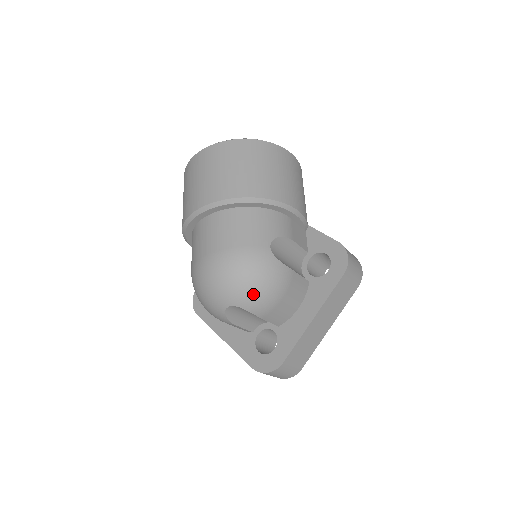
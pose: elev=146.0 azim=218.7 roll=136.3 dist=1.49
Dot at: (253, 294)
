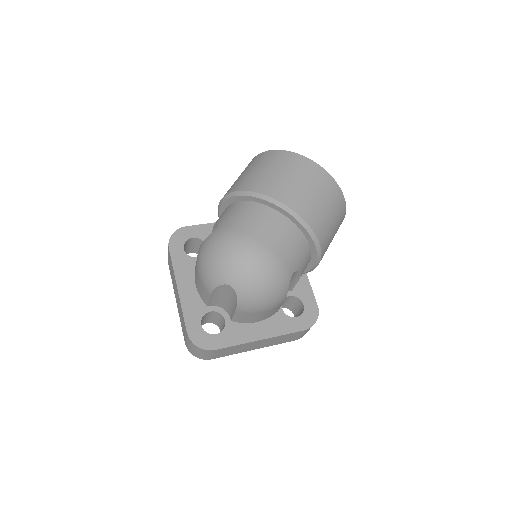
Dot at: (255, 295)
